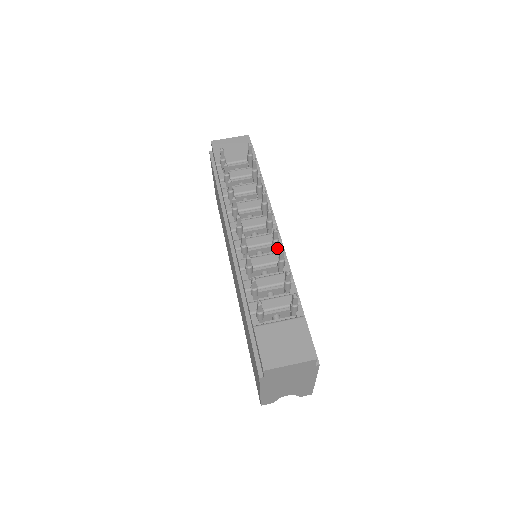
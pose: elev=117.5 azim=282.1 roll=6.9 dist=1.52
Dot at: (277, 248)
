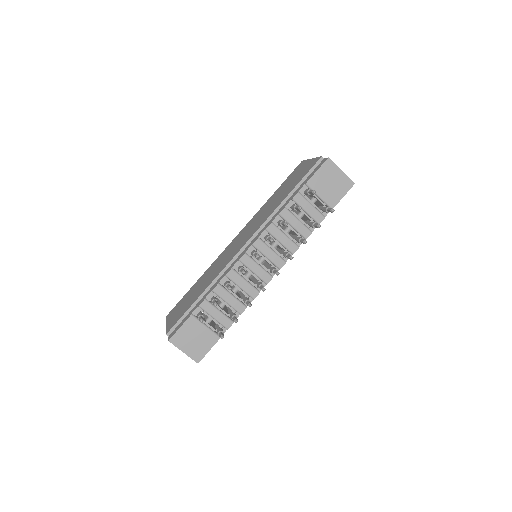
Dot at: occluded
